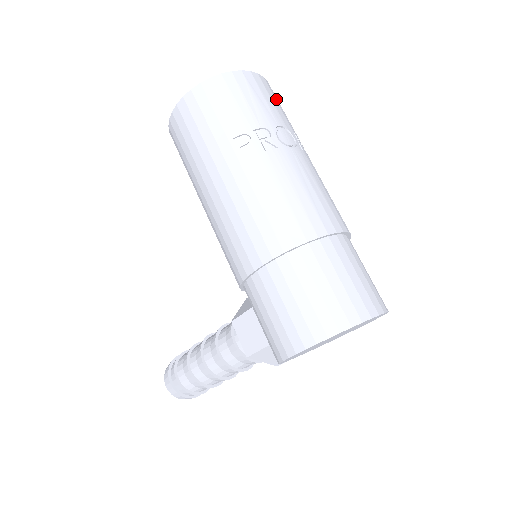
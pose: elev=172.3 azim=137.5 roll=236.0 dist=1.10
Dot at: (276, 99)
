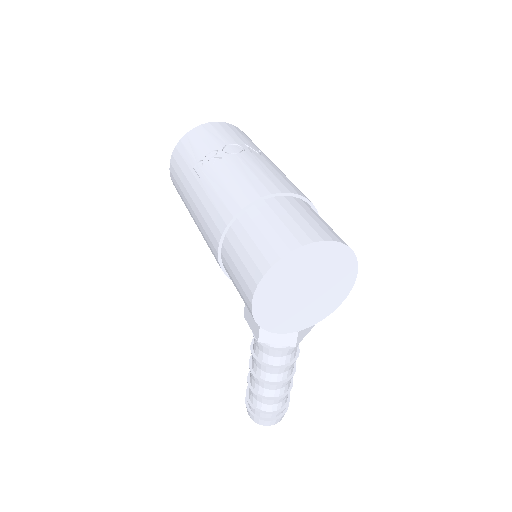
Dot at: (235, 131)
